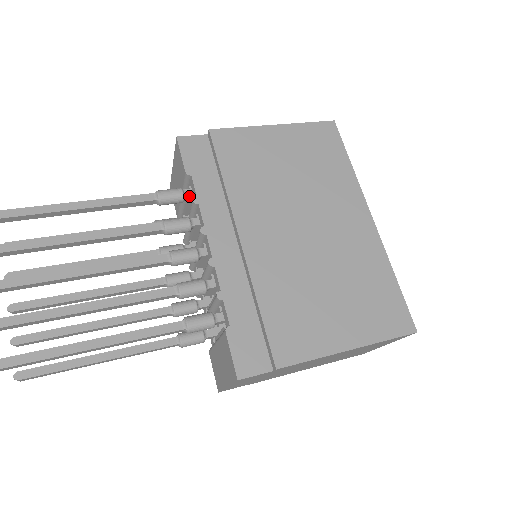
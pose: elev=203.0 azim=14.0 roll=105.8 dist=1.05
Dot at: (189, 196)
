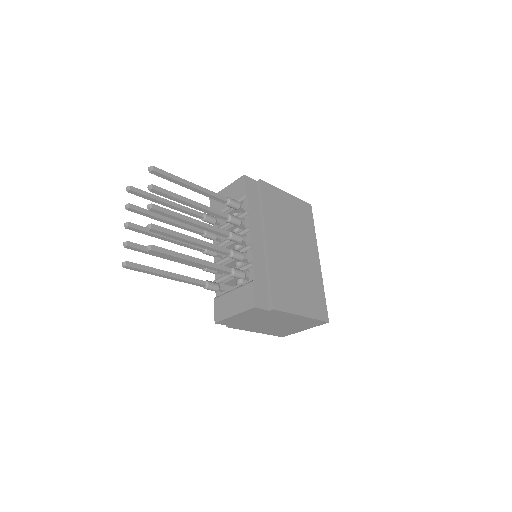
Dot at: (242, 208)
